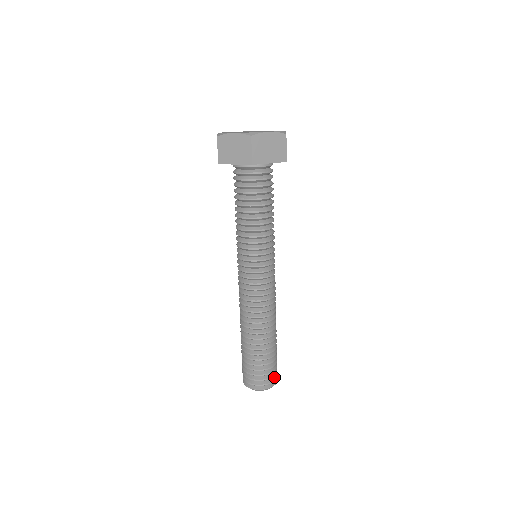
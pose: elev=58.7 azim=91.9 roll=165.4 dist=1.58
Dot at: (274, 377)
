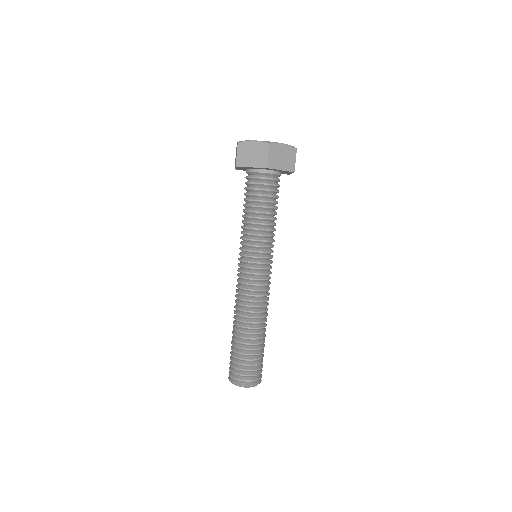
Dot at: (259, 376)
